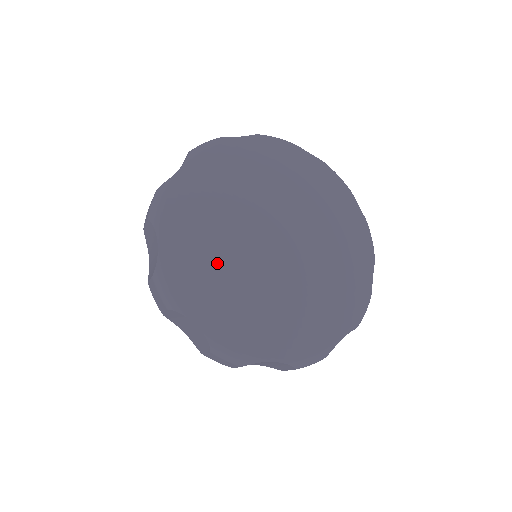
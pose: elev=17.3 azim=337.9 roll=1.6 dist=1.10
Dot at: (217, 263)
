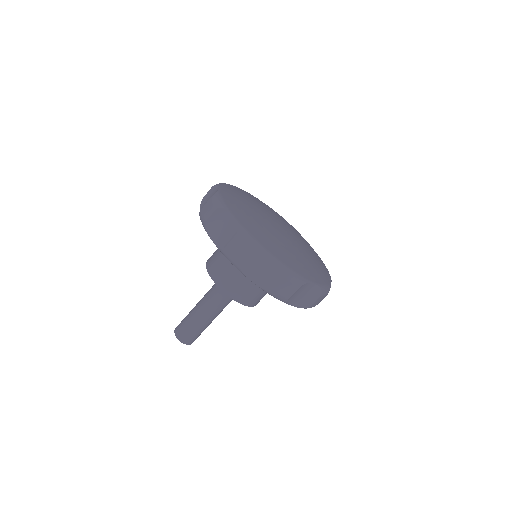
Dot at: (249, 208)
